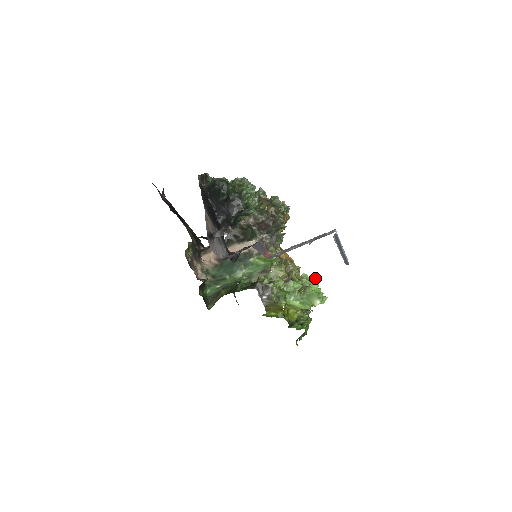
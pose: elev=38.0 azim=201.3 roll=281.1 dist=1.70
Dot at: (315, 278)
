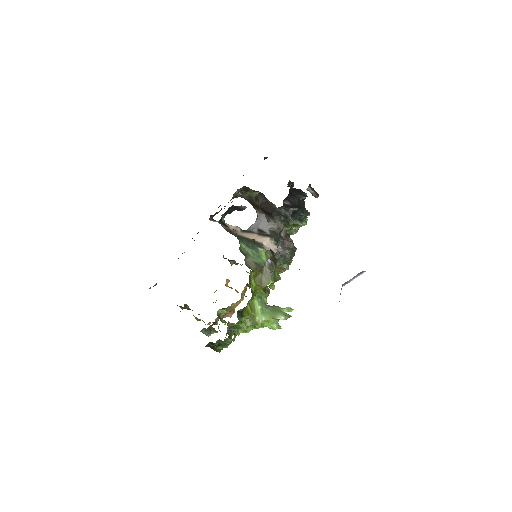
Dot at: (285, 308)
